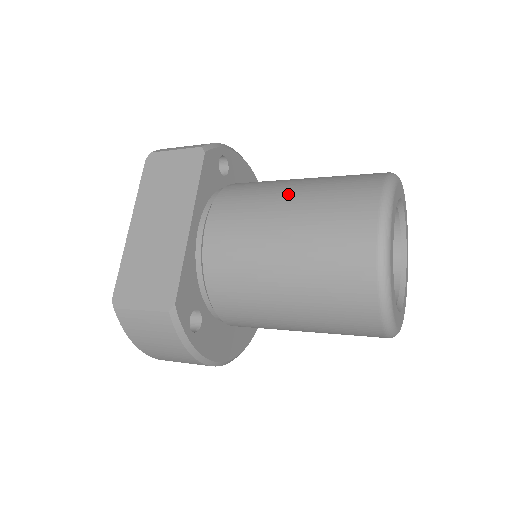
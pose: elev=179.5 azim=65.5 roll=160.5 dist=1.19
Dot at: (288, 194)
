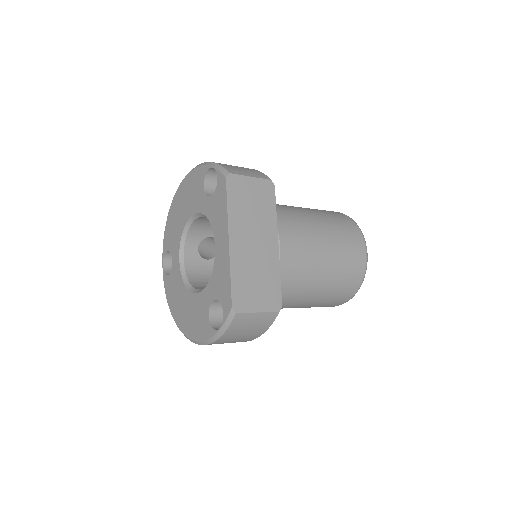
Dot at: (319, 226)
